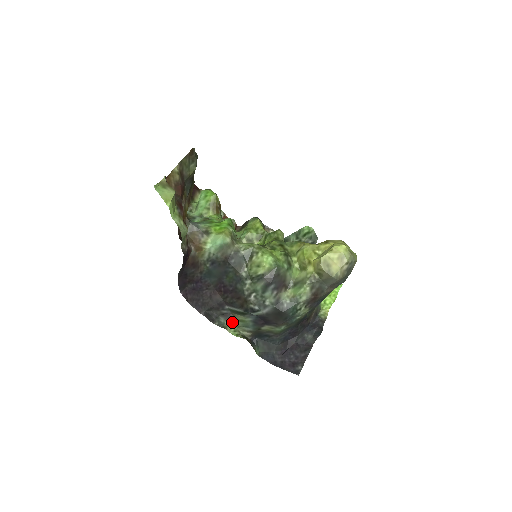
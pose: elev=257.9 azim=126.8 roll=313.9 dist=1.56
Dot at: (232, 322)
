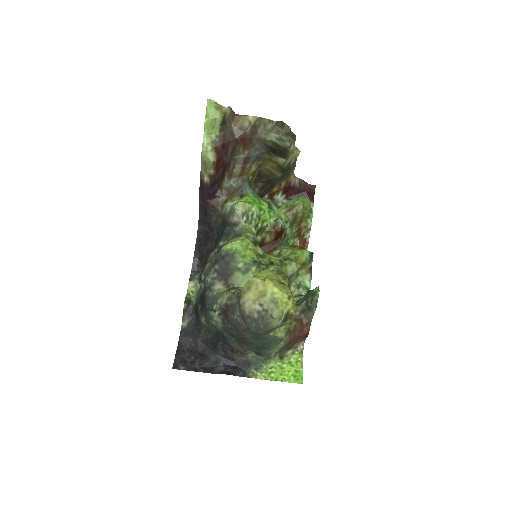
Dot at: (198, 284)
